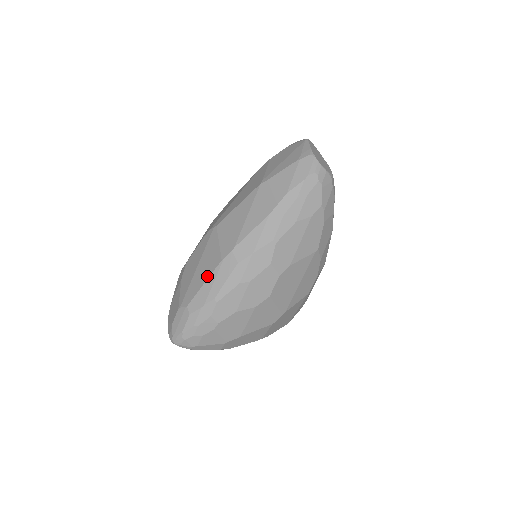
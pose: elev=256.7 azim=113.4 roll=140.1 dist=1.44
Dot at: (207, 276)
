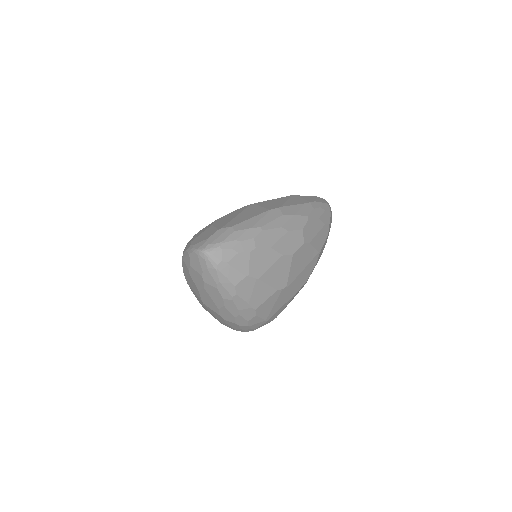
Dot at: (254, 215)
